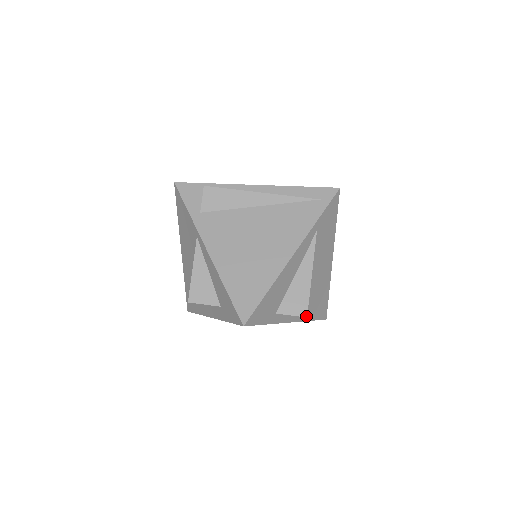
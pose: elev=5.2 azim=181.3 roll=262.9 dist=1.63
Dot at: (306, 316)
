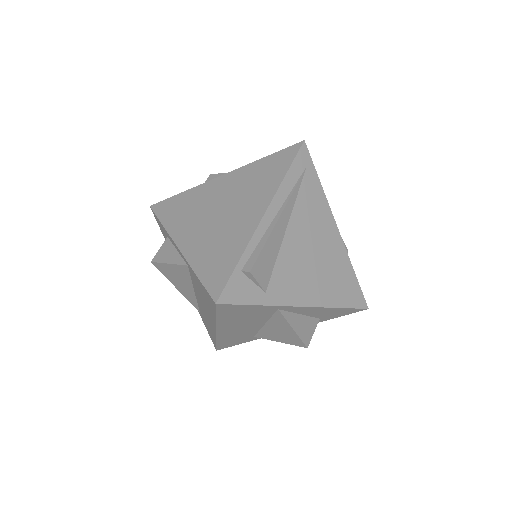
Dot at: occluded
